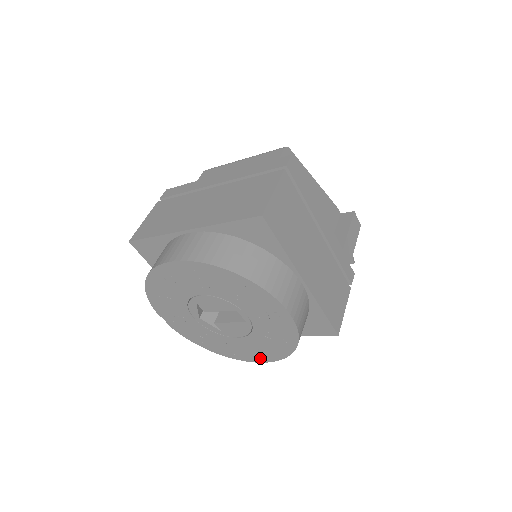
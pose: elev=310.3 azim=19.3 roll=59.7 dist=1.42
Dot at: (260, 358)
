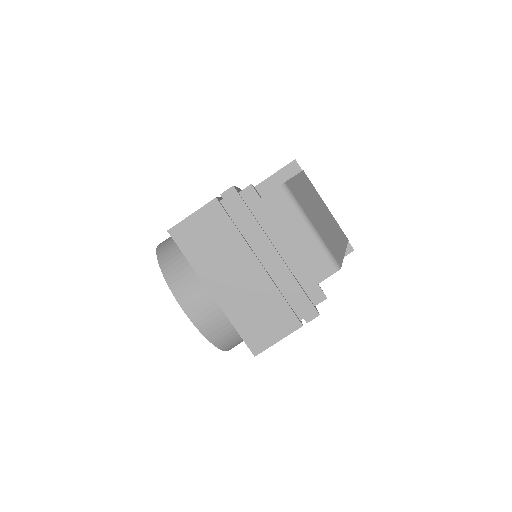
Dot at: occluded
